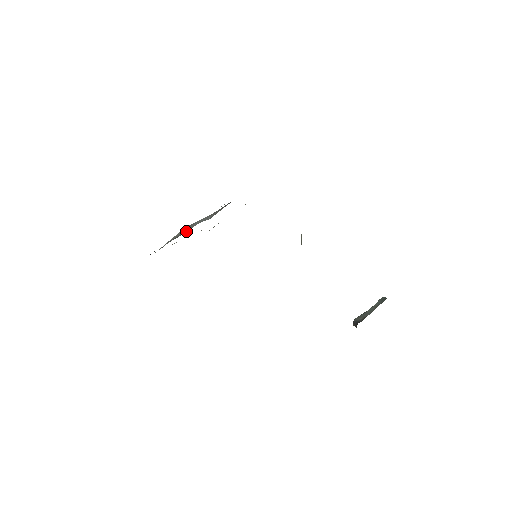
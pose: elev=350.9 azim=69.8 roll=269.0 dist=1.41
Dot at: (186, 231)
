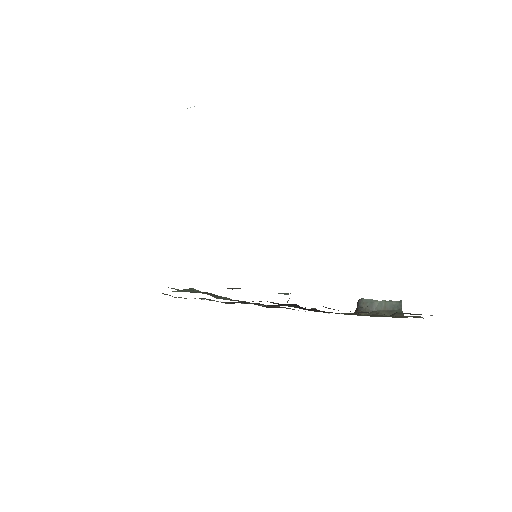
Dot at: occluded
